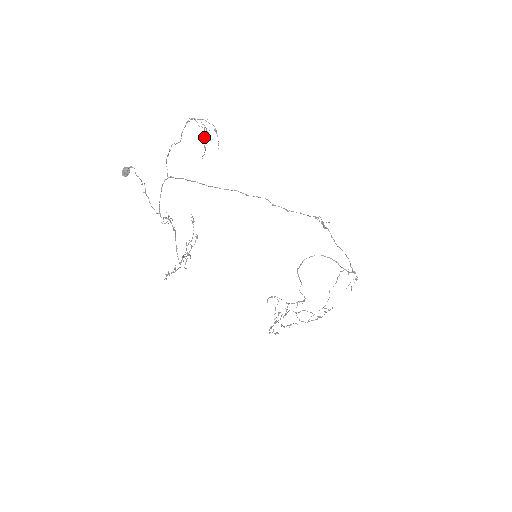
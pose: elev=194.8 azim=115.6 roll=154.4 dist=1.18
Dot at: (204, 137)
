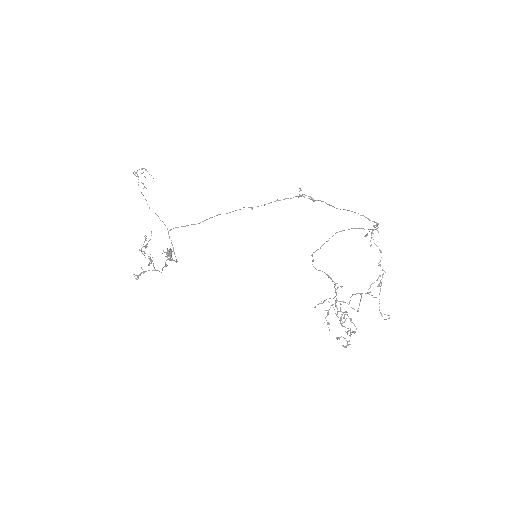
Dot at: occluded
